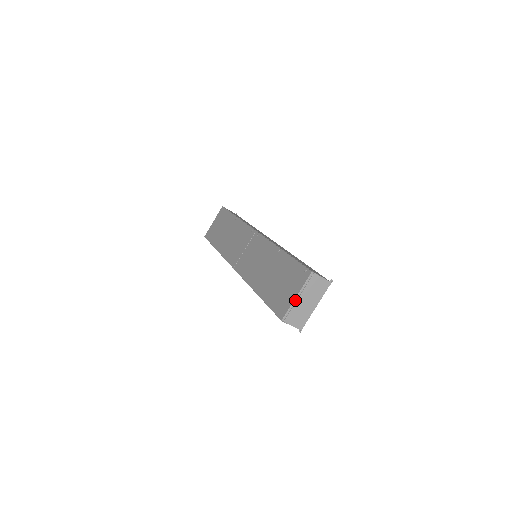
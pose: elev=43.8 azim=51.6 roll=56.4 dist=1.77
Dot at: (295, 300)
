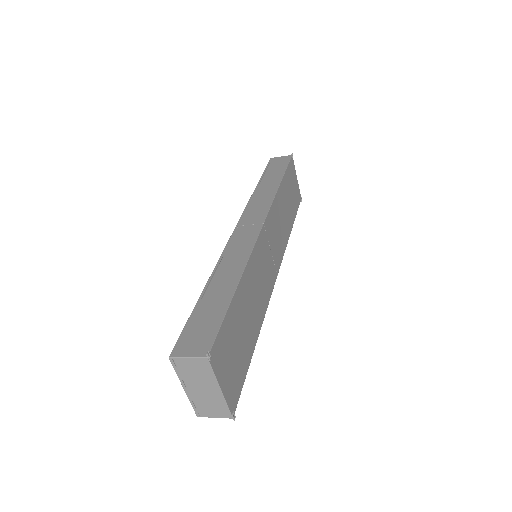
Dot at: (187, 392)
